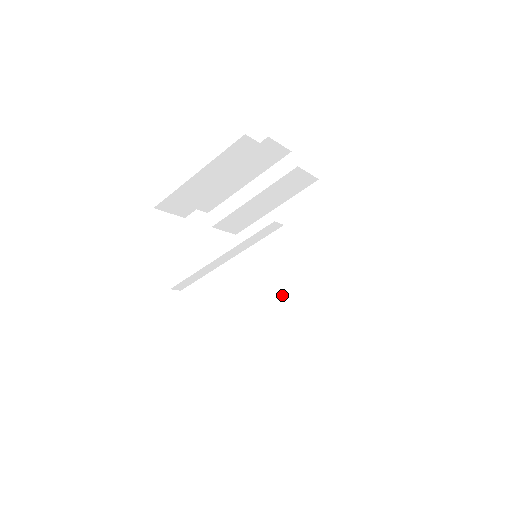
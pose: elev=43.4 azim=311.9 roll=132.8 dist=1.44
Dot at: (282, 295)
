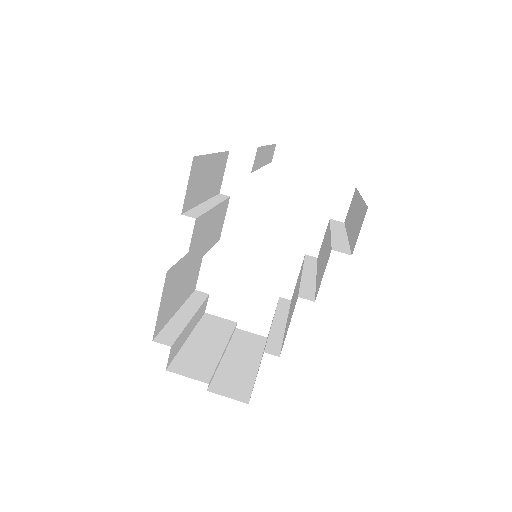
Dot at: occluded
